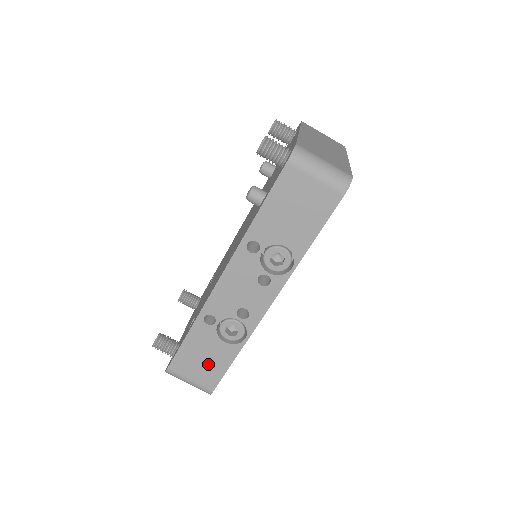
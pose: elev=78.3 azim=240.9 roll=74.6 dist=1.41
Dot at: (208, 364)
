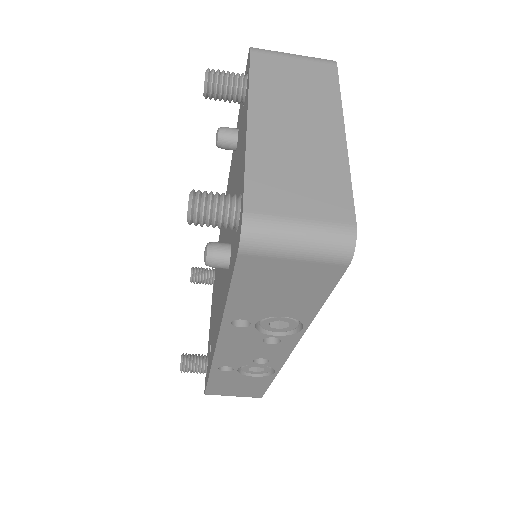
Dot at: (245, 388)
